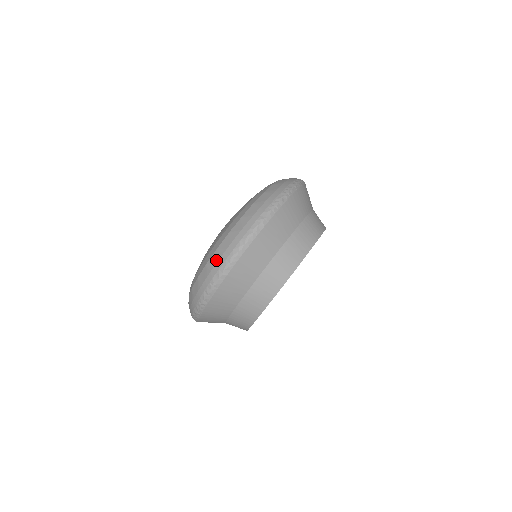
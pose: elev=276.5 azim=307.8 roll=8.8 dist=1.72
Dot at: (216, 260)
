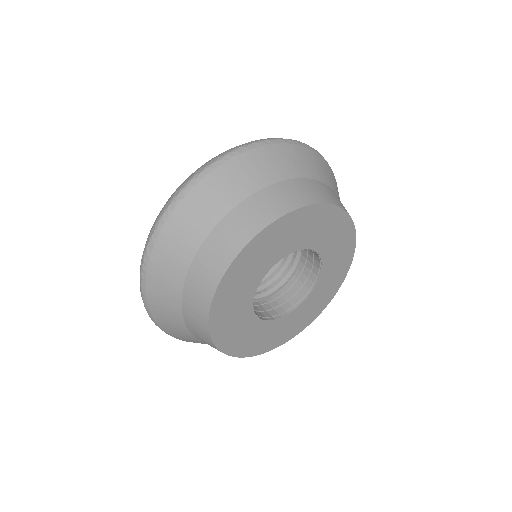
Dot at: occluded
